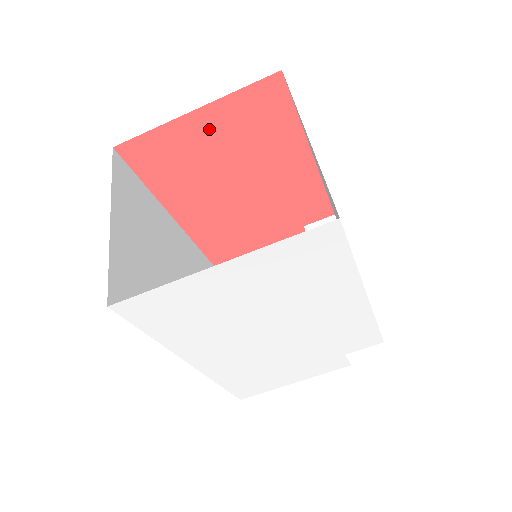
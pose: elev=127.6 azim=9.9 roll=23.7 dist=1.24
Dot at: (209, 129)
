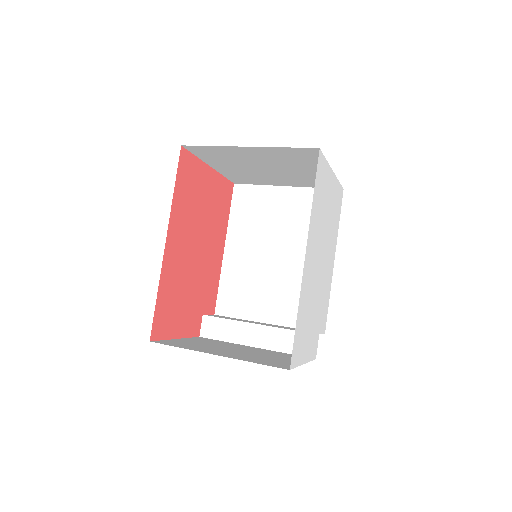
Dot at: (209, 184)
